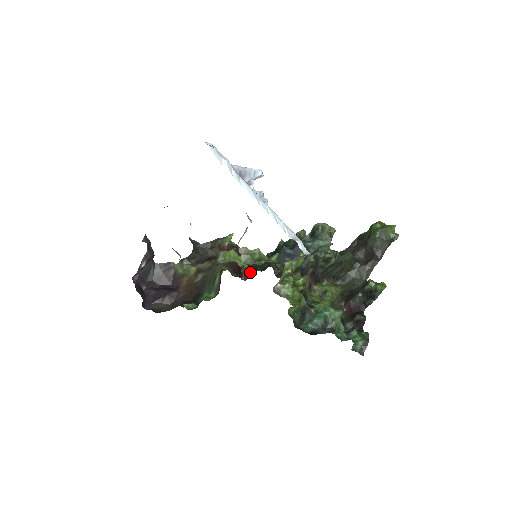
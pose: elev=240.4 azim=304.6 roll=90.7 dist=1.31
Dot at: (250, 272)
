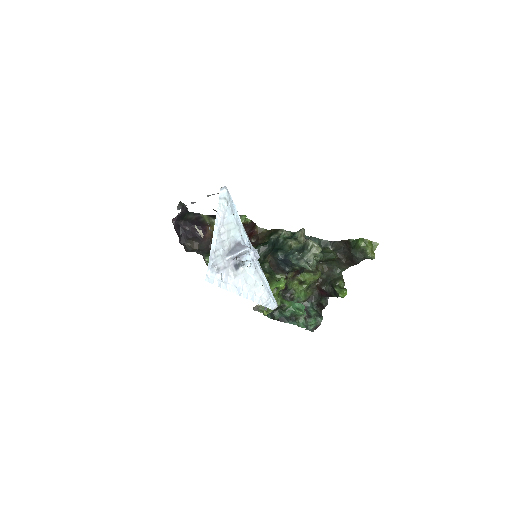
Dot at: (259, 238)
